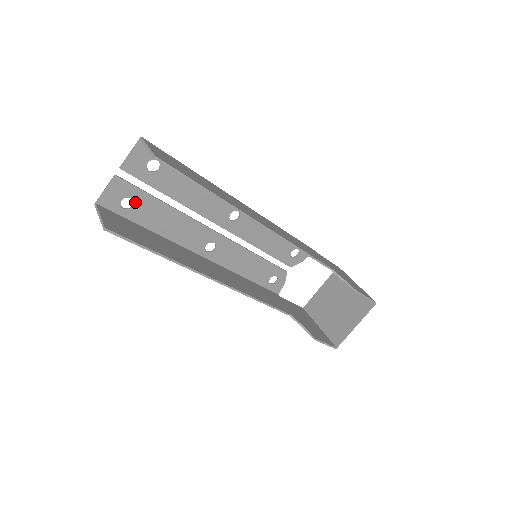
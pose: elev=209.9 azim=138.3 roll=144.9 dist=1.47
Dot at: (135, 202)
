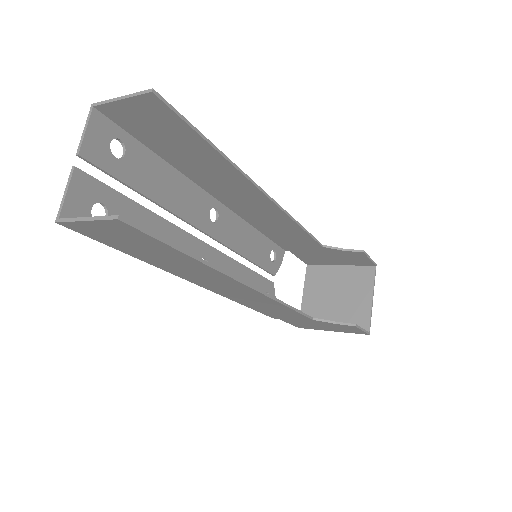
Dot at: (108, 209)
